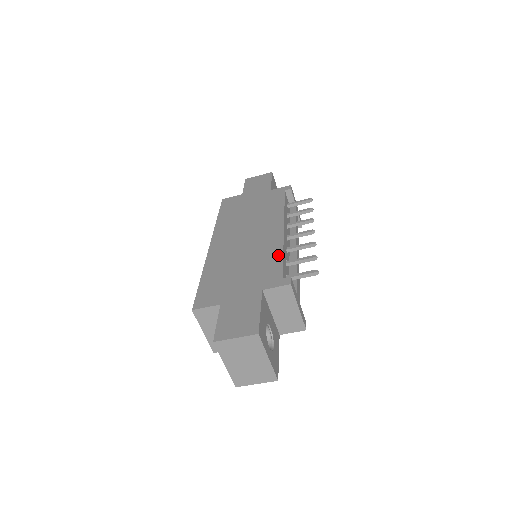
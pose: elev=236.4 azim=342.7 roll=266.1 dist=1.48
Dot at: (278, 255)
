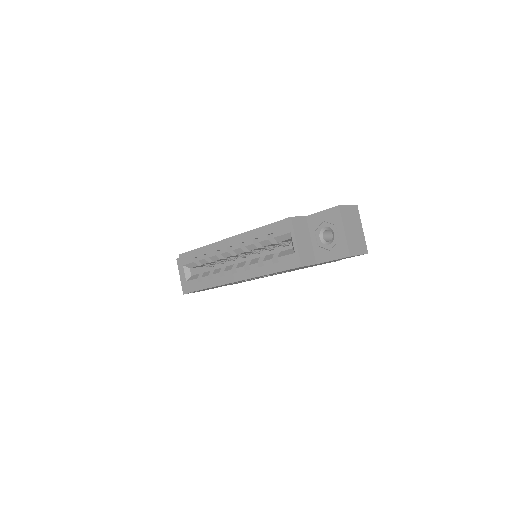
Dot at: occluded
